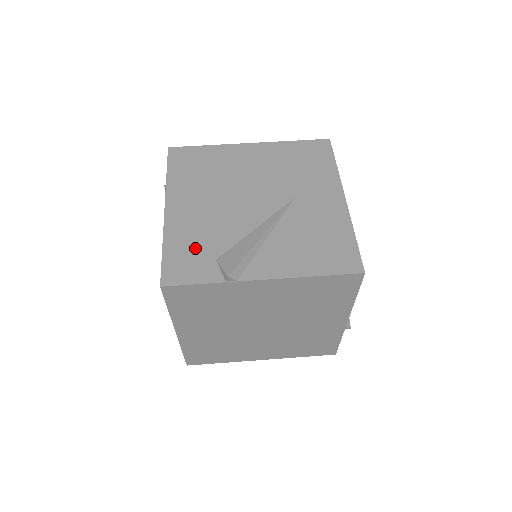
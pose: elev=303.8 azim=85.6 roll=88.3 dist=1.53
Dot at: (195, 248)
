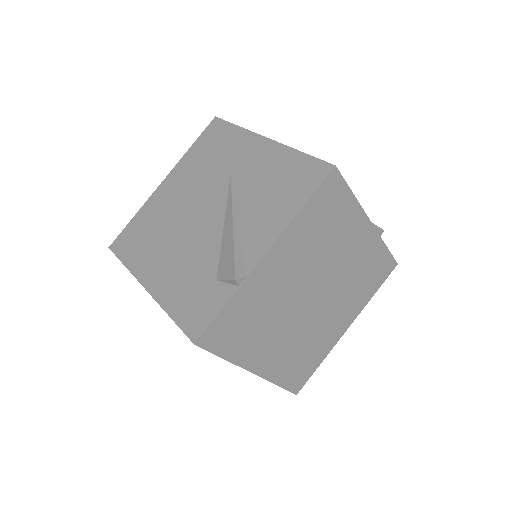
Dot at: (193, 290)
